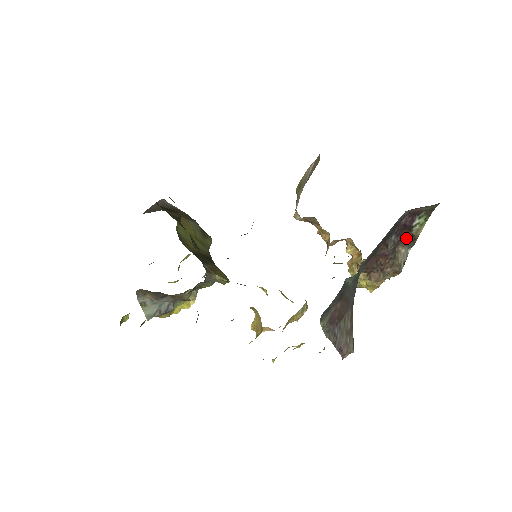
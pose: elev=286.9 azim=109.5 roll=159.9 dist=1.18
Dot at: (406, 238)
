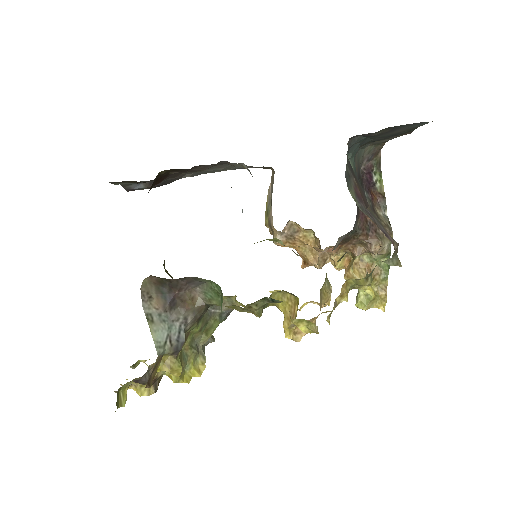
Dot at: (376, 198)
